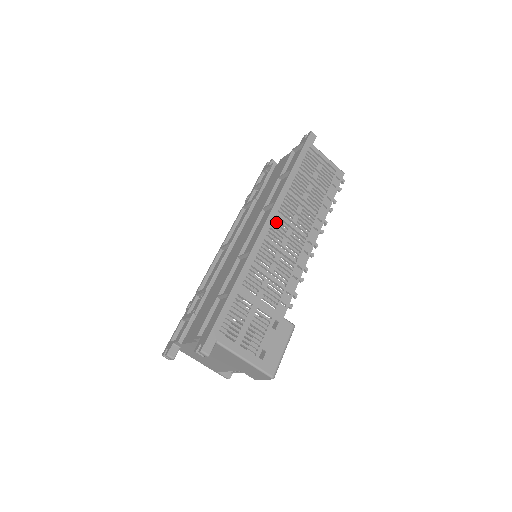
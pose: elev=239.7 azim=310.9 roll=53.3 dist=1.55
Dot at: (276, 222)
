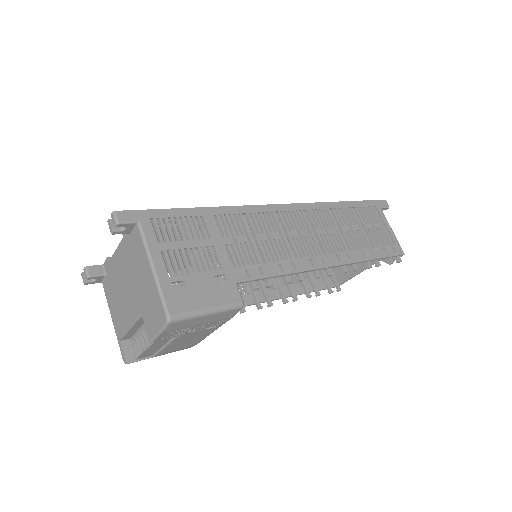
Dot at: (296, 214)
